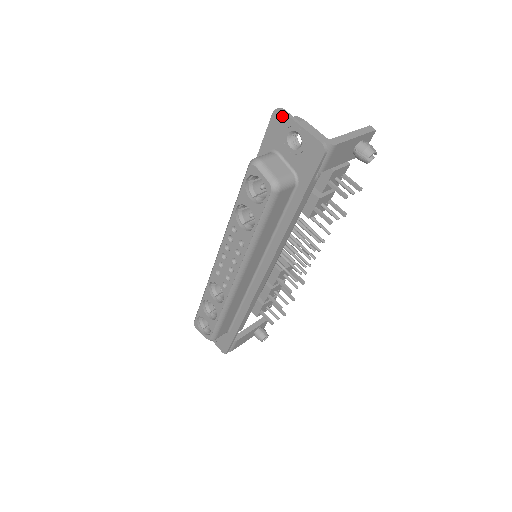
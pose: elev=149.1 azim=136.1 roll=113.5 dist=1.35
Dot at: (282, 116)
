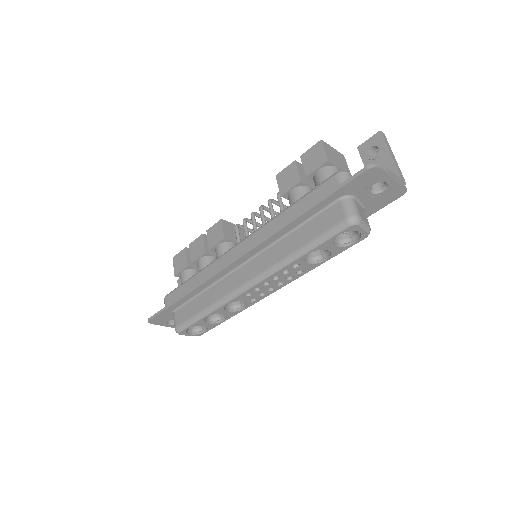
Dot at: (377, 173)
